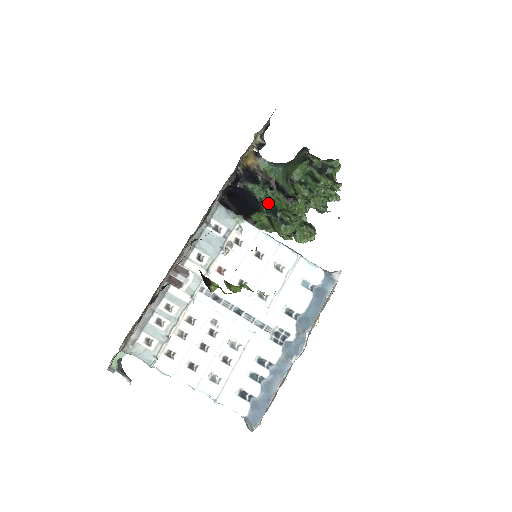
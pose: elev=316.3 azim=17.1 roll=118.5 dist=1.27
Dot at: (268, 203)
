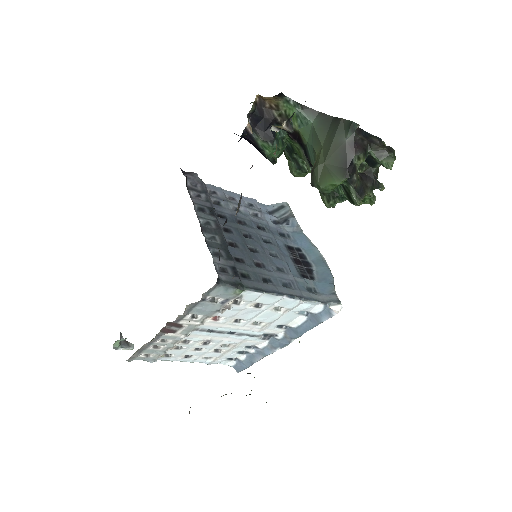
Dot at: occluded
